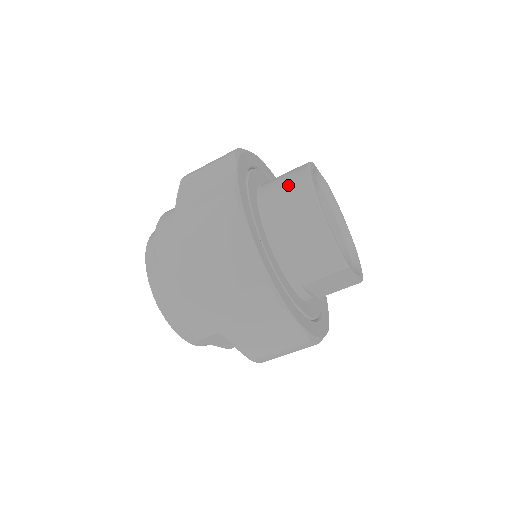
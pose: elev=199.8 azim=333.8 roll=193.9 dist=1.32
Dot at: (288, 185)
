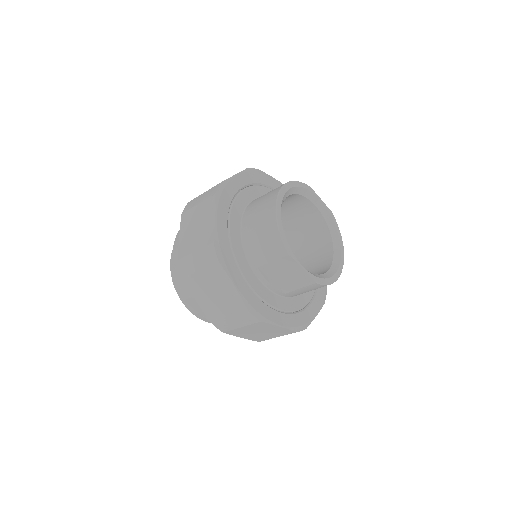
Dot at: (271, 191)
